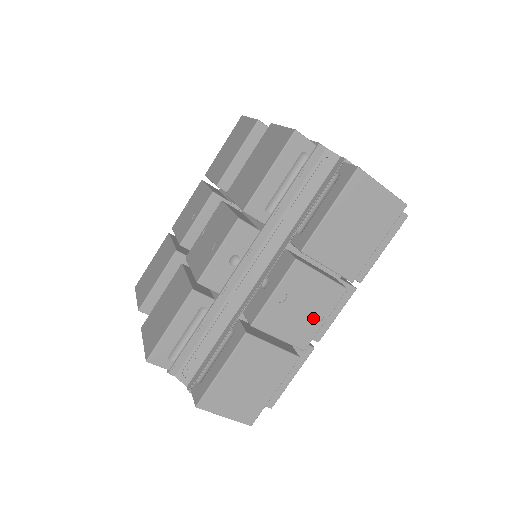
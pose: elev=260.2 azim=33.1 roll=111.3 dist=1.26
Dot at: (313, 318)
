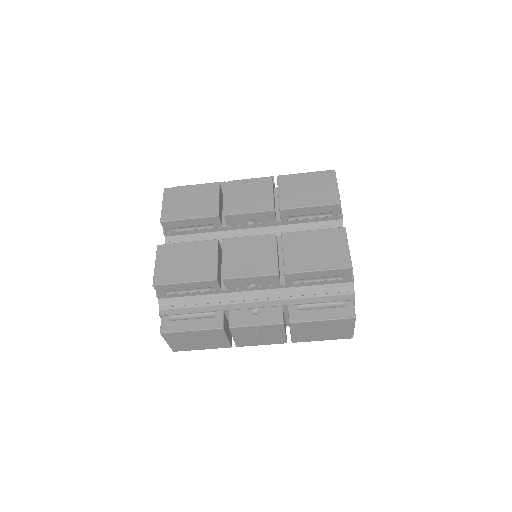
Dot at: (258, 341)
